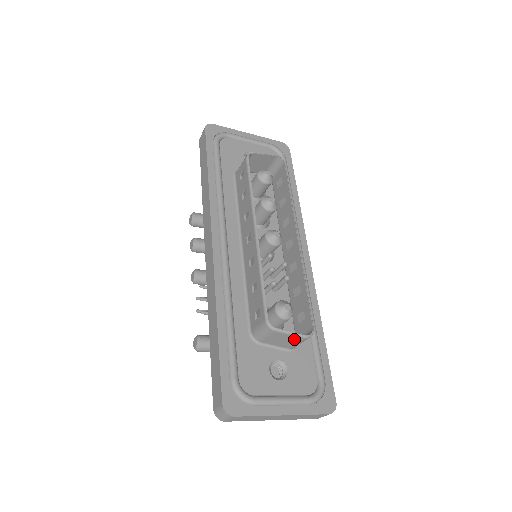
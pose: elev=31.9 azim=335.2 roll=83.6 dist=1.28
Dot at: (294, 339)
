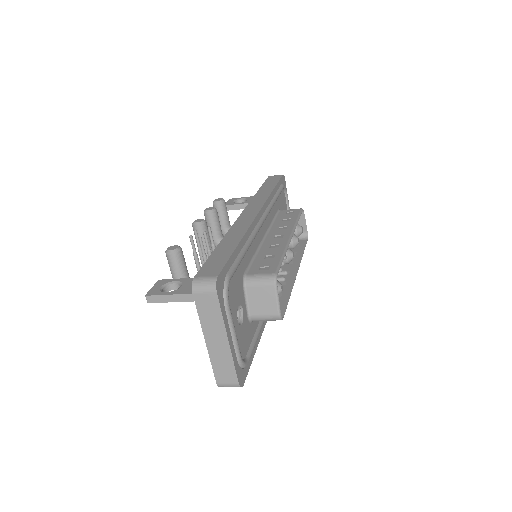
Dot at: (271, 308)
